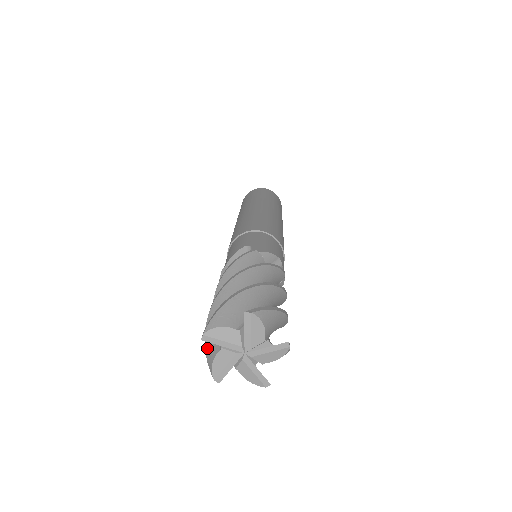
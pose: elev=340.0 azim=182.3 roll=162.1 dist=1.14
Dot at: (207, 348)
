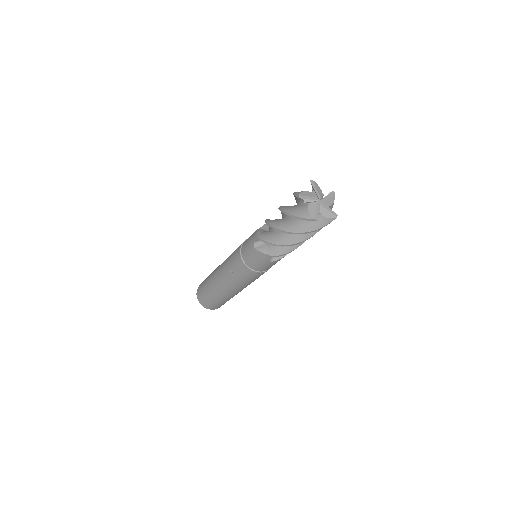
Dot at: occluded
